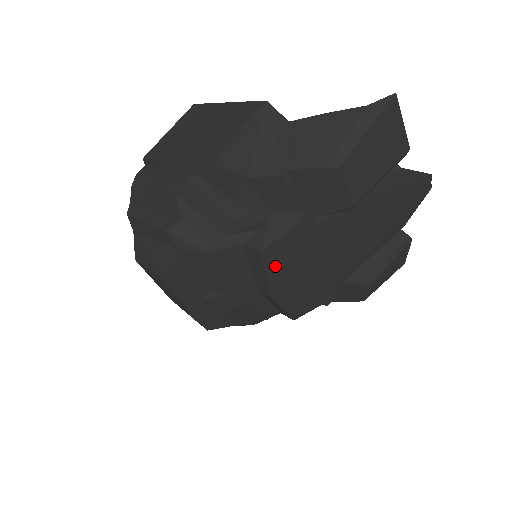
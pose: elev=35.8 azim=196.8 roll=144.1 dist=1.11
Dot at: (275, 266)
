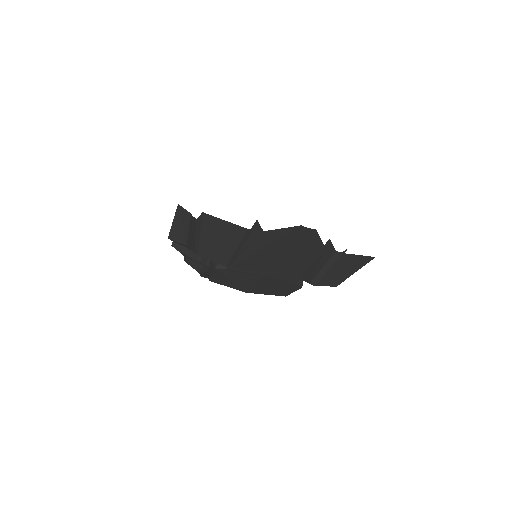
Dot at: (227, 283)
